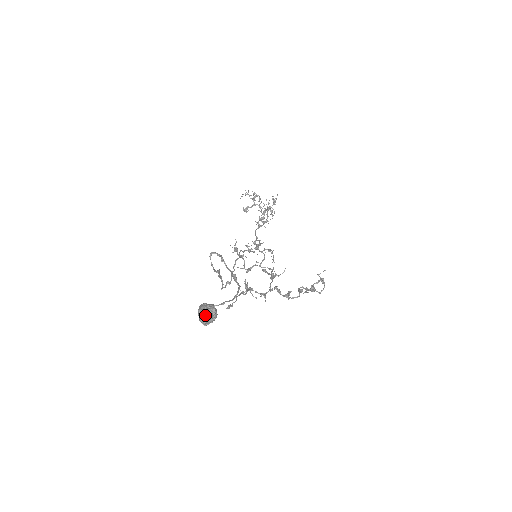
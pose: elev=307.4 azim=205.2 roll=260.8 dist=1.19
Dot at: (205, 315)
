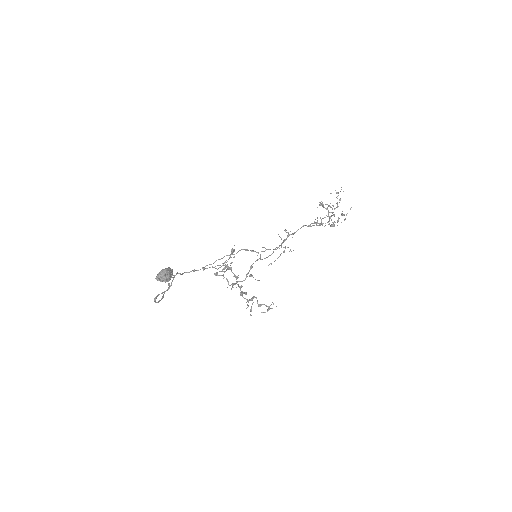
Dot at: (158, 278)
